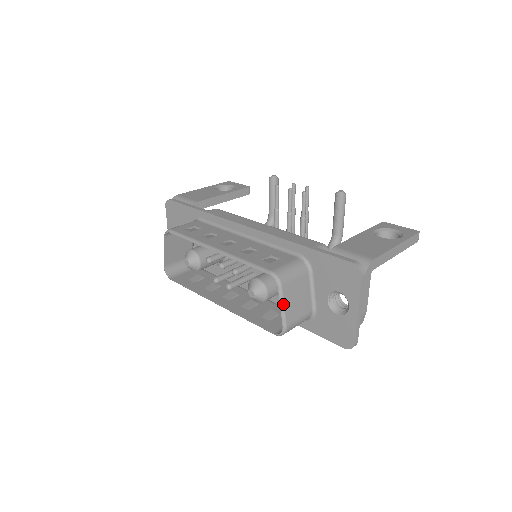
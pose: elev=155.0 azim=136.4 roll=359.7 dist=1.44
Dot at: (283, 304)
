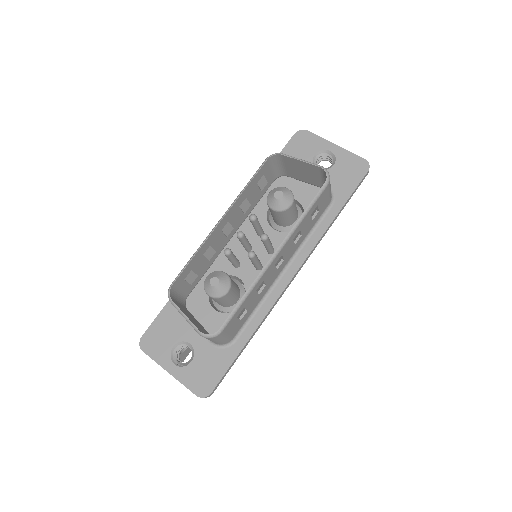
Dot at: (299, 159)
